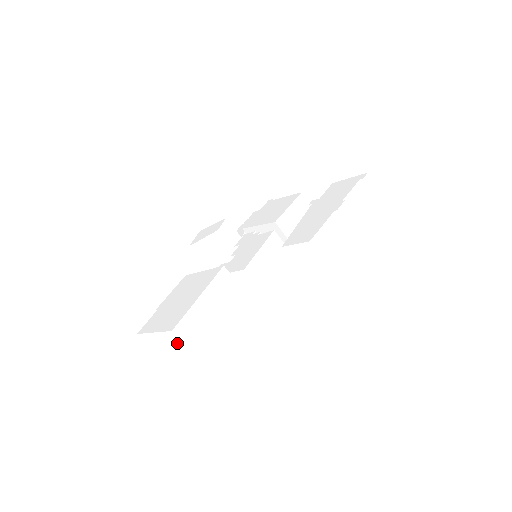
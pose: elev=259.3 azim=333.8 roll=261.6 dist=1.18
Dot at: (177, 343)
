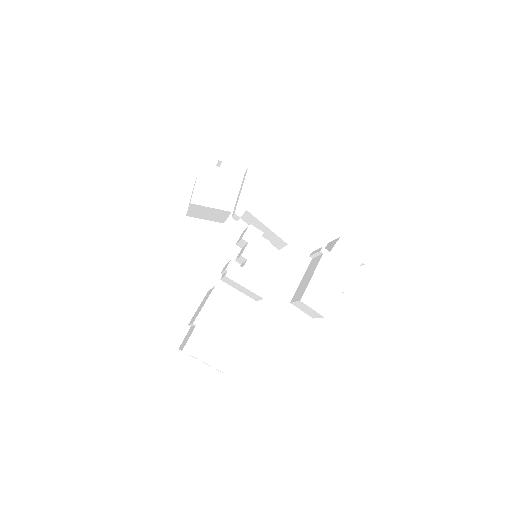
Dot at: occluded
